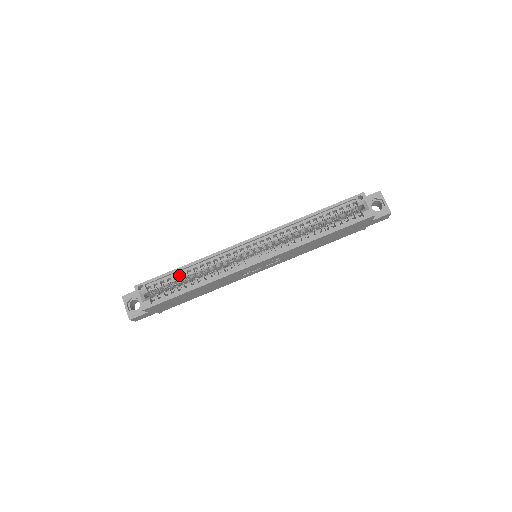
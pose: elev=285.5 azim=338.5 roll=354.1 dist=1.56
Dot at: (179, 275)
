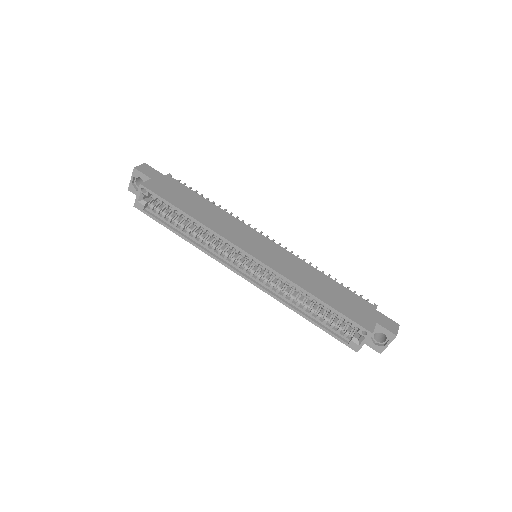
Dot at: (180, 214)
